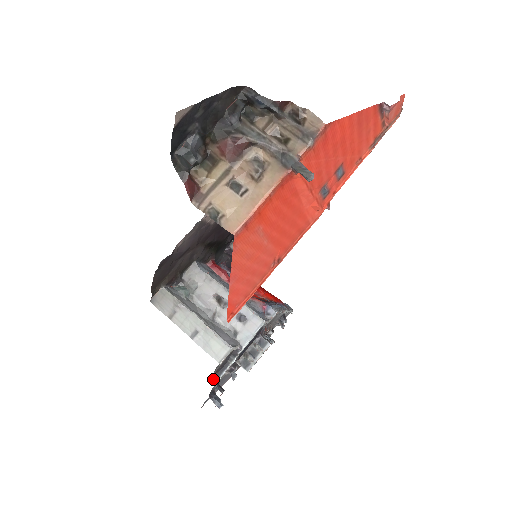
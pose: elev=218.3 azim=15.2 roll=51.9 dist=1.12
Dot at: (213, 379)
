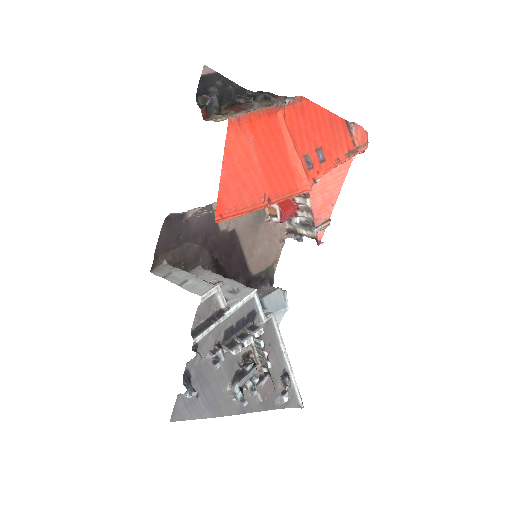
Dot at: (192, 336)
